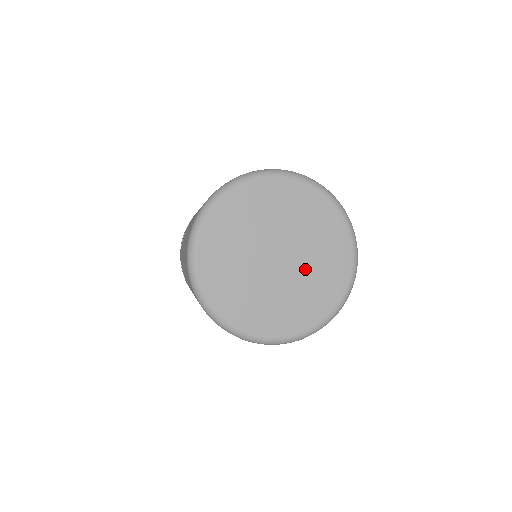
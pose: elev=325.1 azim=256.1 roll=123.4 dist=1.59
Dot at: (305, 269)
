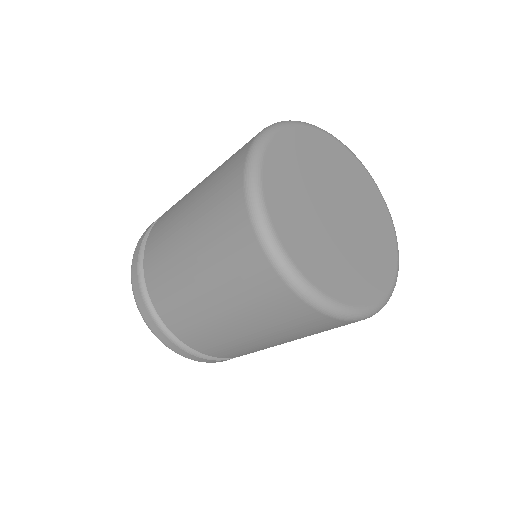
Dot at: (357, 208)
